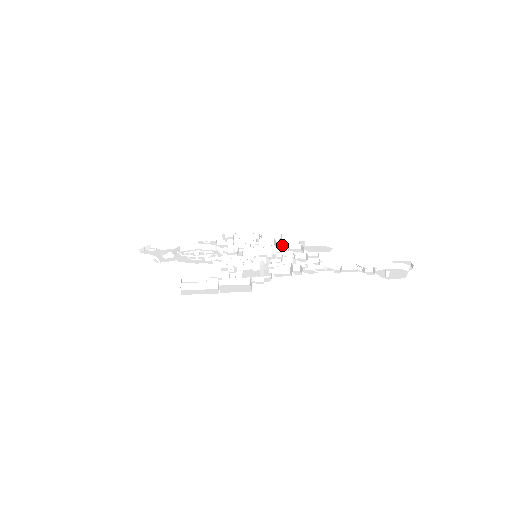
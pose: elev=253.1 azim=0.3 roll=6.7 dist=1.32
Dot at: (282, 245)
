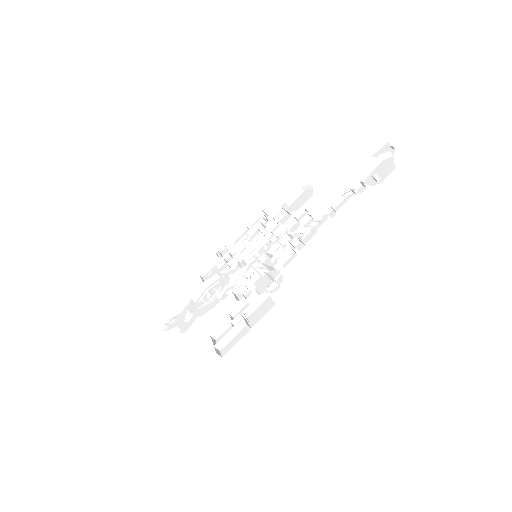
Dot at: (269, 225)
